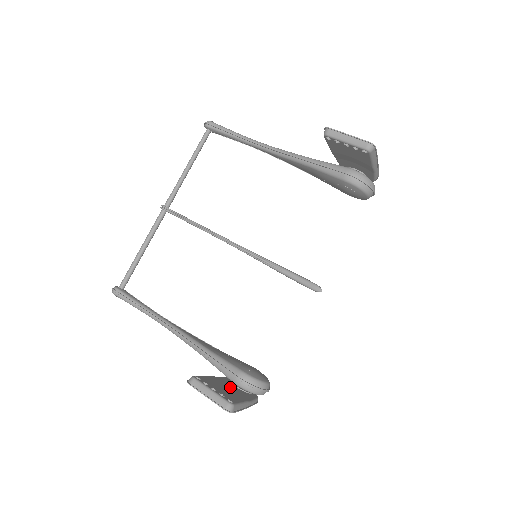
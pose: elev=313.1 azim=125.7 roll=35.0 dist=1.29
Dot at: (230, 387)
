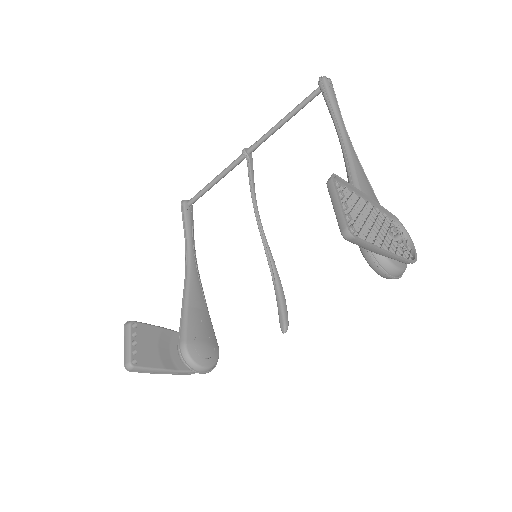
Dot at: (172, 347)
